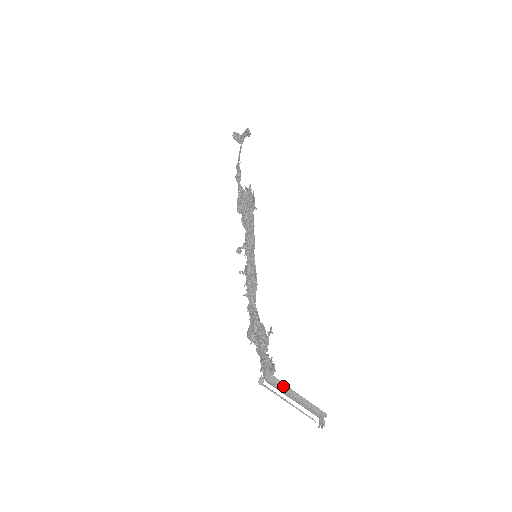
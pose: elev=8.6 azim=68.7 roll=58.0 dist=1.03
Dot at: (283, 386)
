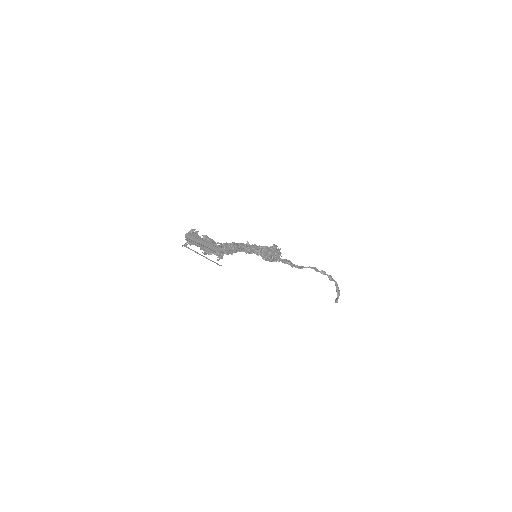
Dot at: (195, 237)
